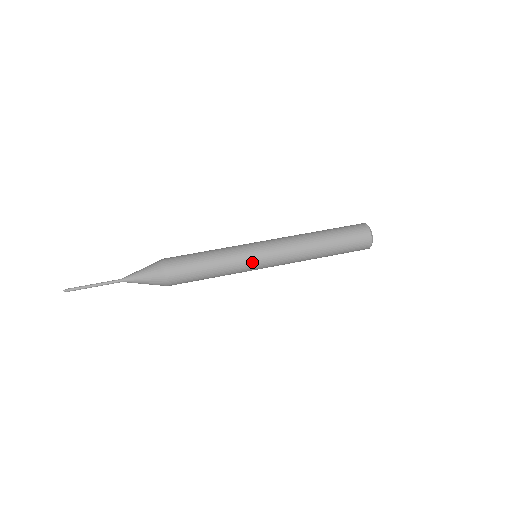
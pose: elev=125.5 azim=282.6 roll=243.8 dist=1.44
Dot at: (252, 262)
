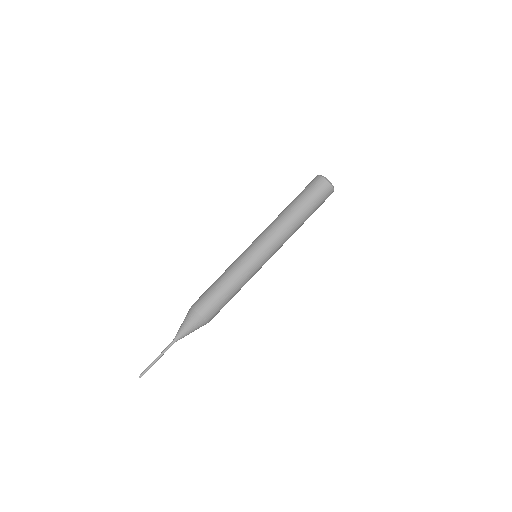
Dot at: (259, 265)
